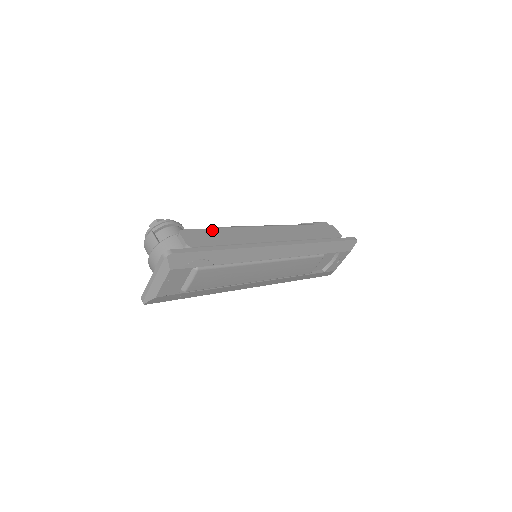
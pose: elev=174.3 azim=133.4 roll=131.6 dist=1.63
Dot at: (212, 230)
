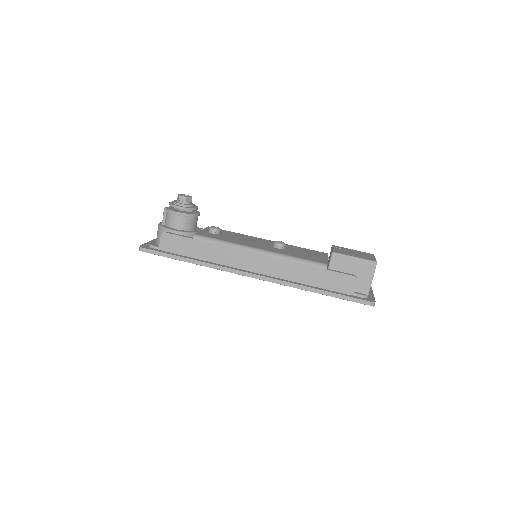
Dot at: (192, 240)
